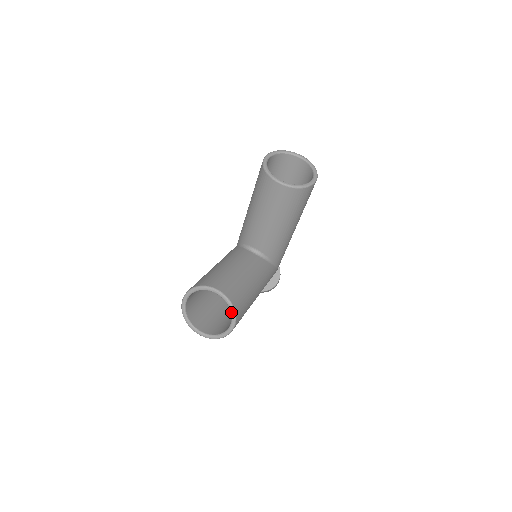
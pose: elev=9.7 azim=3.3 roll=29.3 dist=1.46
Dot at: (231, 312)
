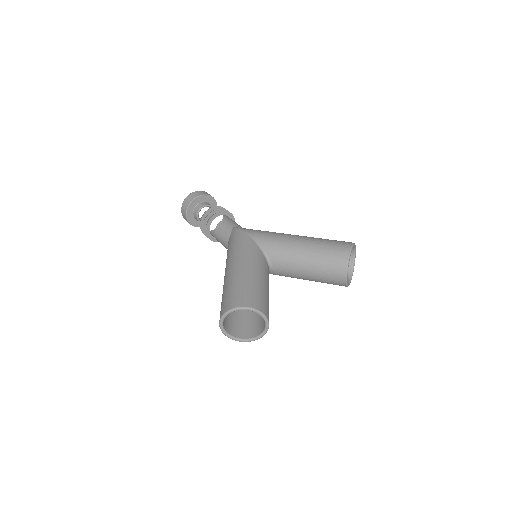
Dot at: (259, 337)
